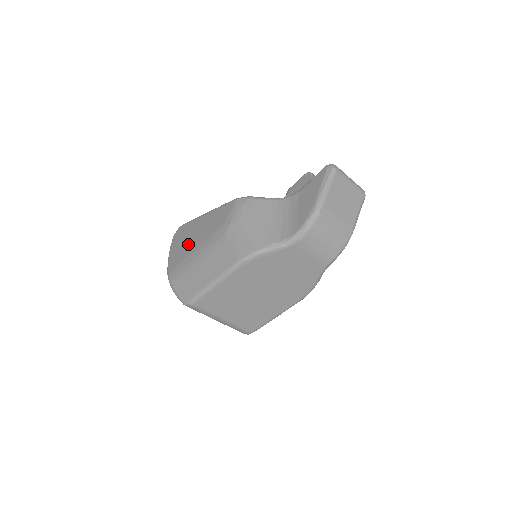
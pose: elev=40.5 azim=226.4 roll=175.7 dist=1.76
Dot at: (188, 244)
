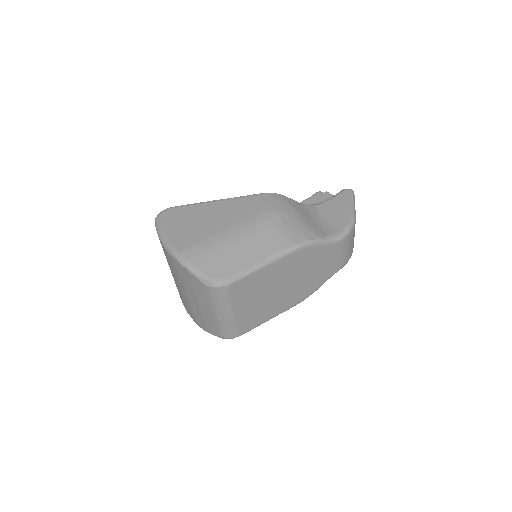
Dot at: (203, 225)
